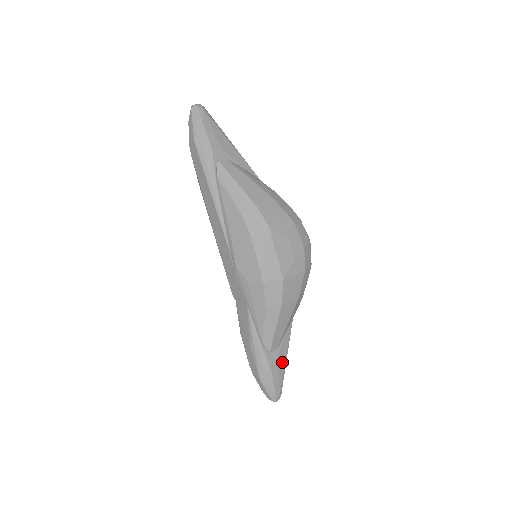
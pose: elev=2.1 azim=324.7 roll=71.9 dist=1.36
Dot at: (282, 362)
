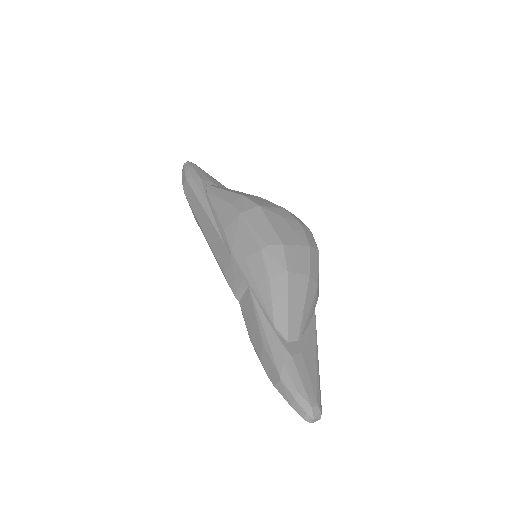
Dot at: (311, 363)
